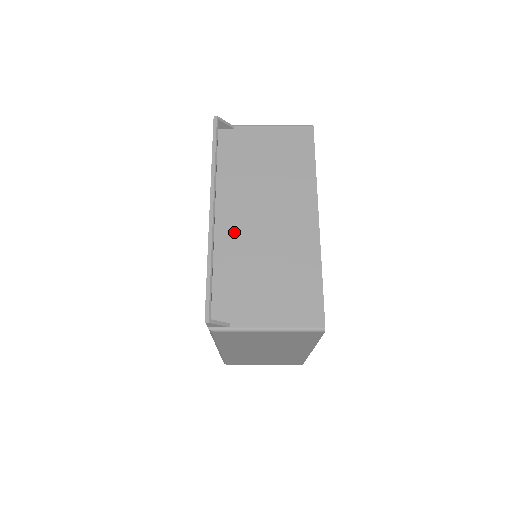
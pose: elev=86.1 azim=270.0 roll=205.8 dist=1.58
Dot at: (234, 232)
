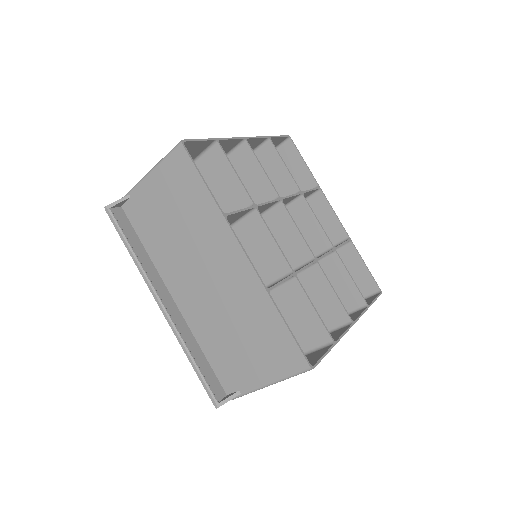
Dot at: (193, 306)
